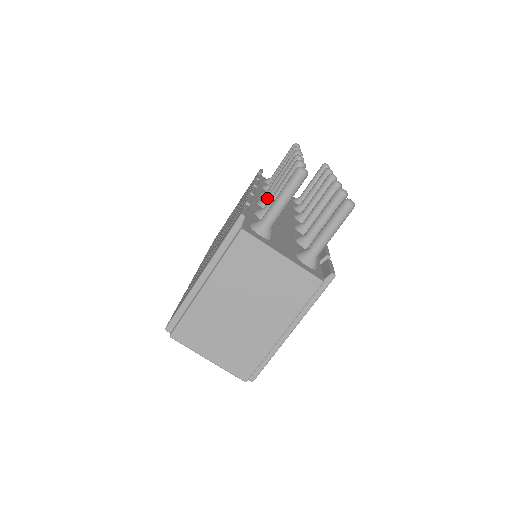
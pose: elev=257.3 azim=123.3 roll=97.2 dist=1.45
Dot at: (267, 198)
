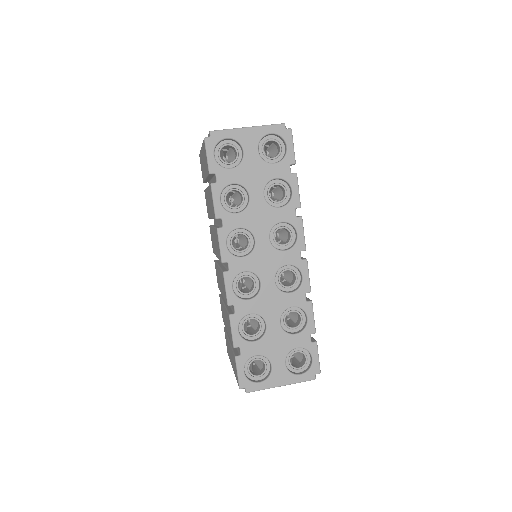
Dot at: occluded
